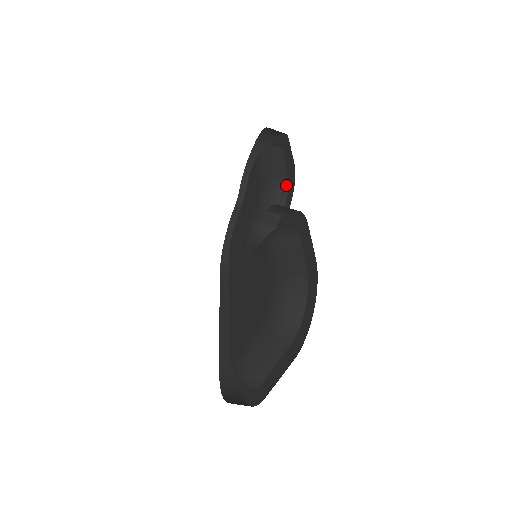
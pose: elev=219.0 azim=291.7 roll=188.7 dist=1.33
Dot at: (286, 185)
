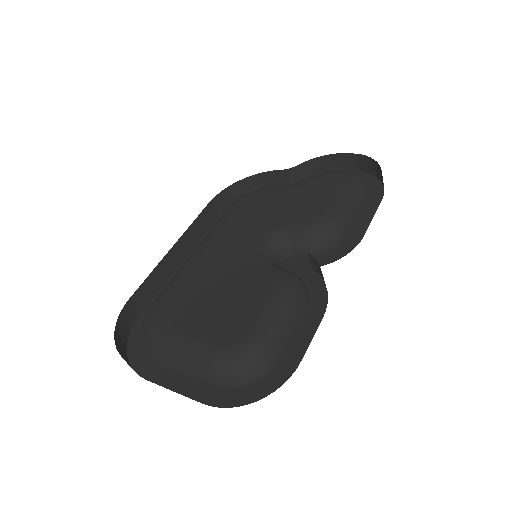
Dot at: (339, 241)
